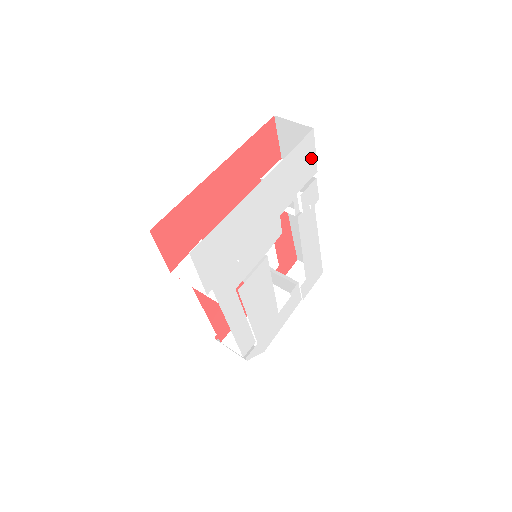
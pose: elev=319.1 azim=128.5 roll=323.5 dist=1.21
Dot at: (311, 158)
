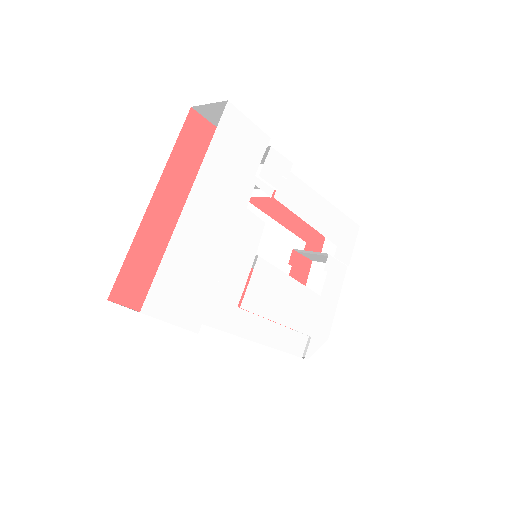
Dot at: (249, 131)
